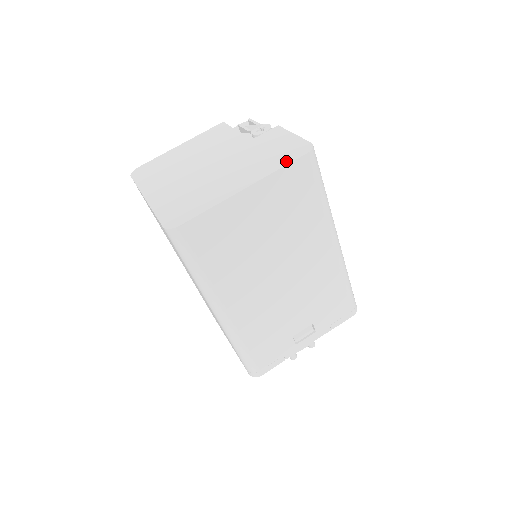
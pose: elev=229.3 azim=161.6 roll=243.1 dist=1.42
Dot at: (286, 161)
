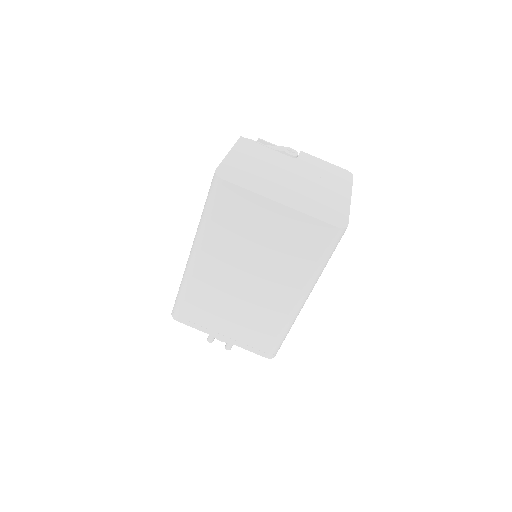
Dot at: (349, 181)
